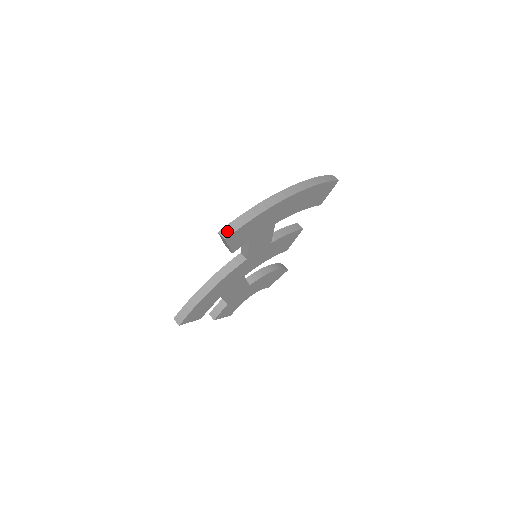
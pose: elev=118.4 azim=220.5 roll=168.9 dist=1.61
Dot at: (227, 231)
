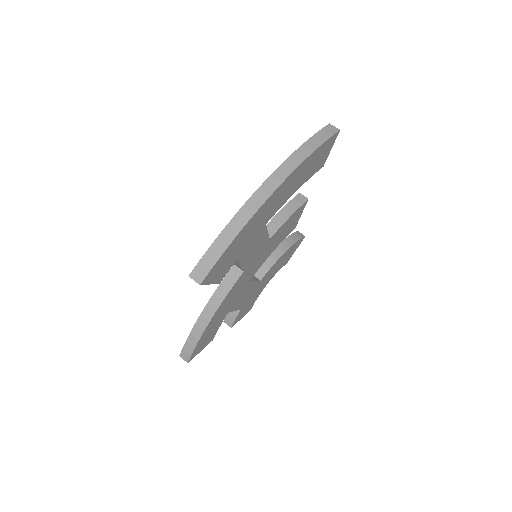
Dot at: (200, 272)
